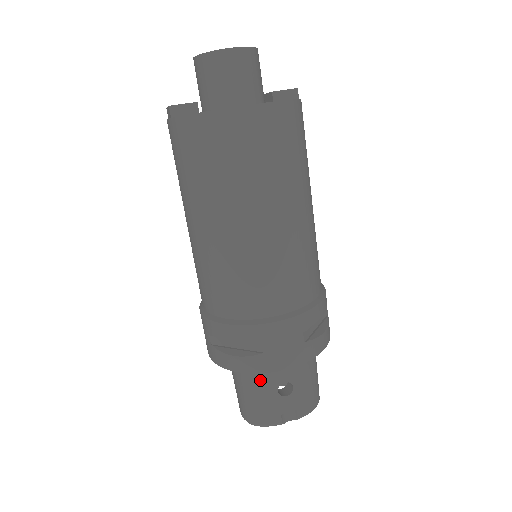
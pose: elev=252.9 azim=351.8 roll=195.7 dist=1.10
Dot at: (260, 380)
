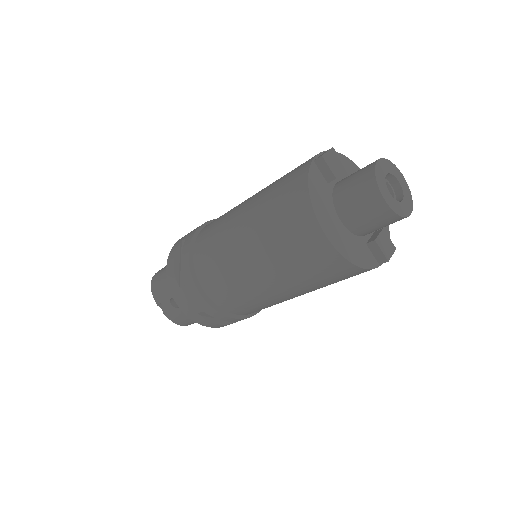
Dot at: occluded
